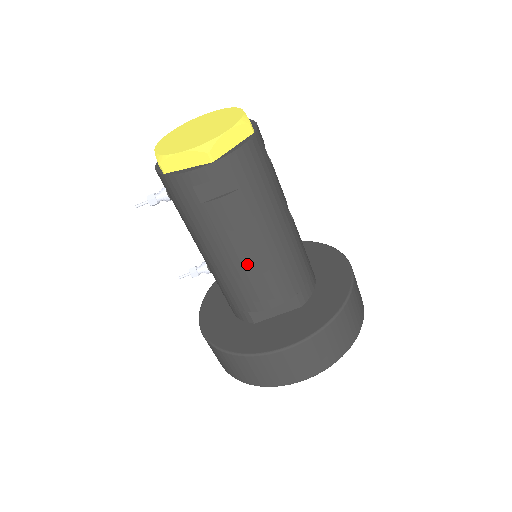
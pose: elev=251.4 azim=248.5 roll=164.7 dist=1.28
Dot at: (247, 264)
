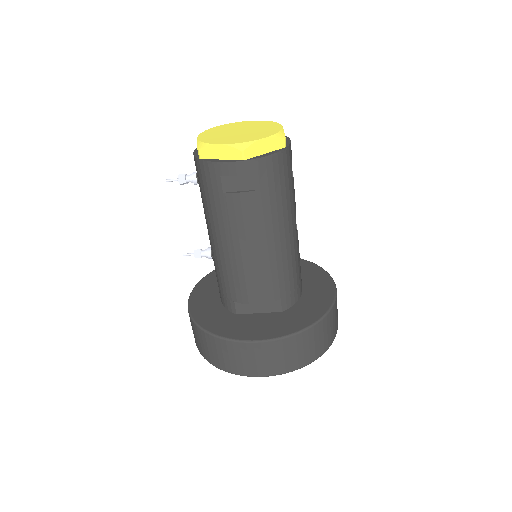
Dot at: (246, 258)
